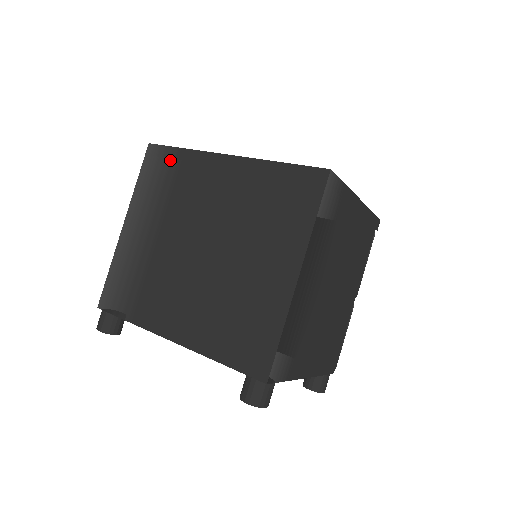
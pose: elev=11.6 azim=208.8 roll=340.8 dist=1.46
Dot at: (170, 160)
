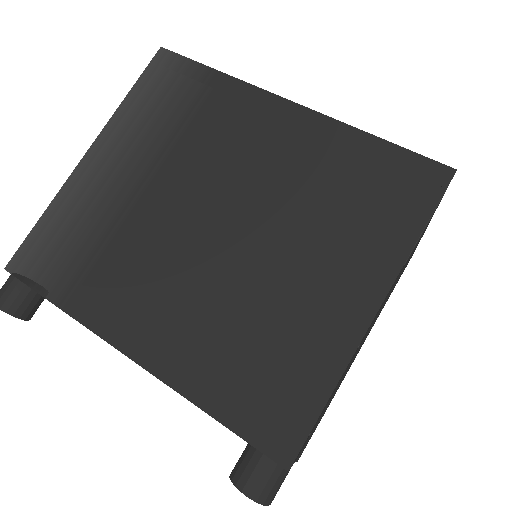
Dot at: (192, 81)
